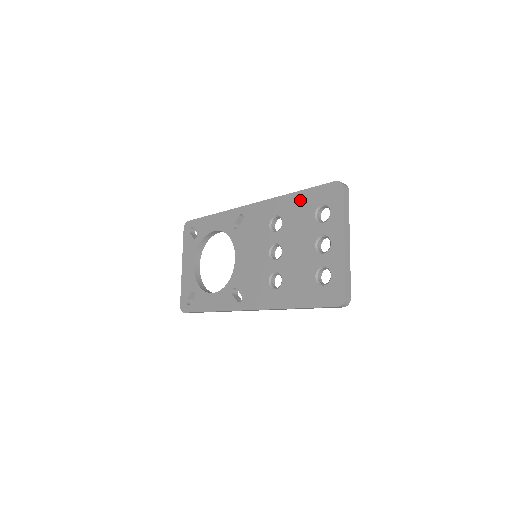
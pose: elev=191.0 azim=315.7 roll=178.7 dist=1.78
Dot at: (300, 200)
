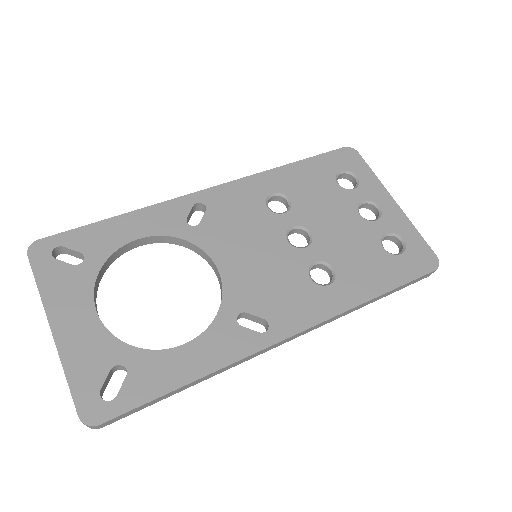
Dot at: (305, 170)
